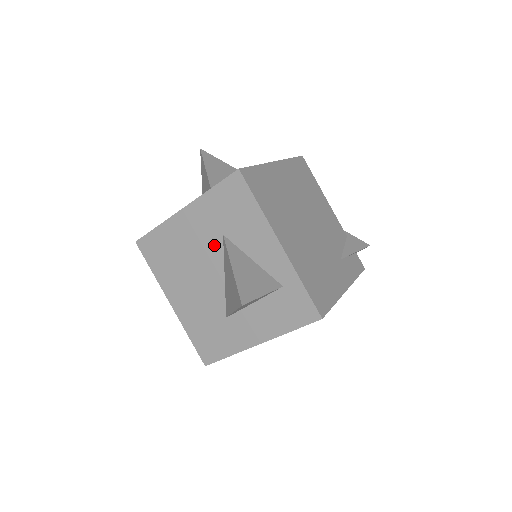
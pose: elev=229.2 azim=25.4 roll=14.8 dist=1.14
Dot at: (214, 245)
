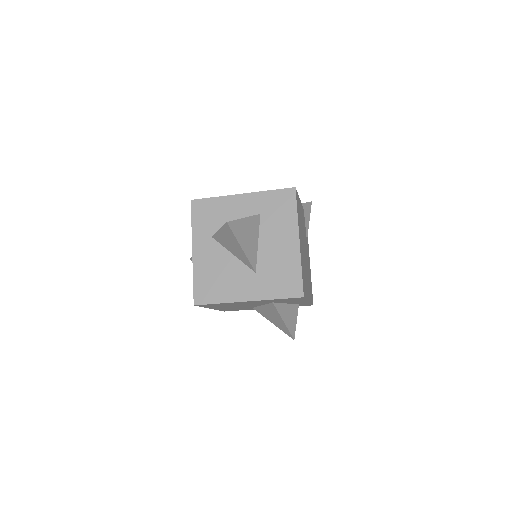
Dot at: (263, 303)
